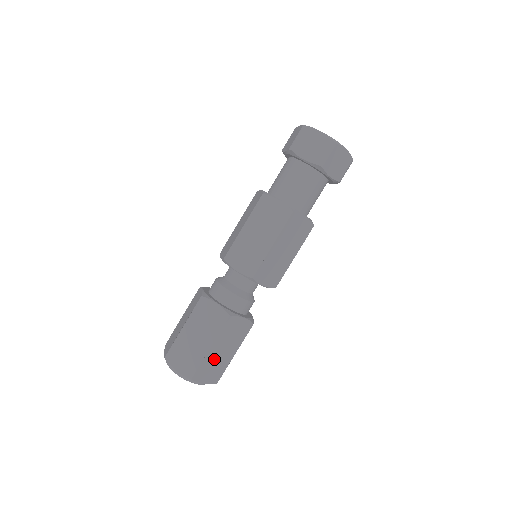
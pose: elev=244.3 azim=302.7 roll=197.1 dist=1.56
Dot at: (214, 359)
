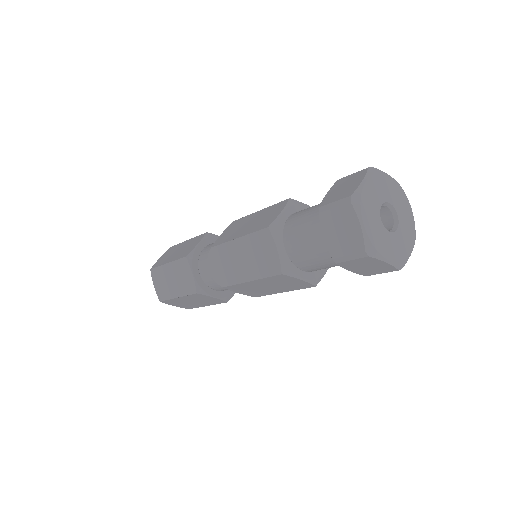
Dot at: (183, 302)
